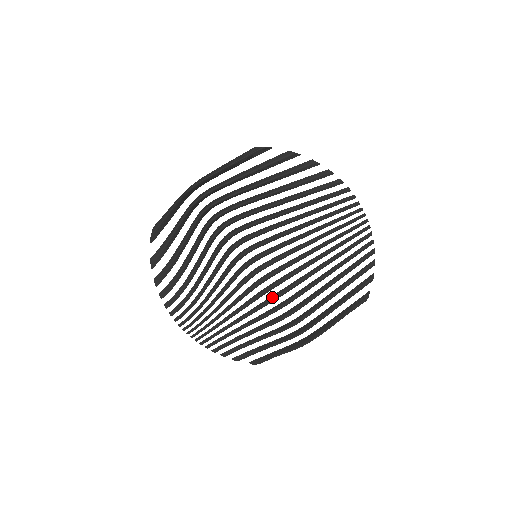
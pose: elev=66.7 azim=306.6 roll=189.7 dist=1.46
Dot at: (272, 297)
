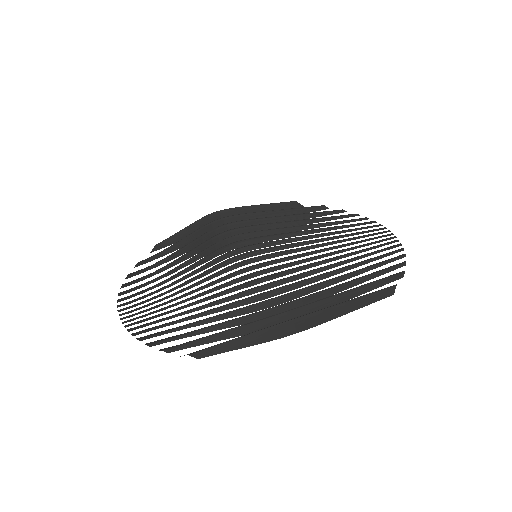
Dot at: (258, 286)
